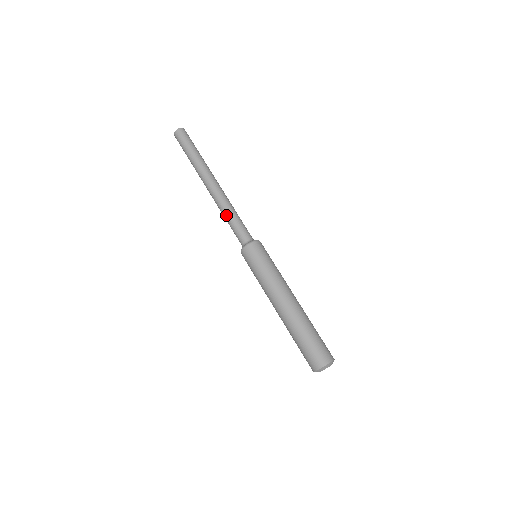
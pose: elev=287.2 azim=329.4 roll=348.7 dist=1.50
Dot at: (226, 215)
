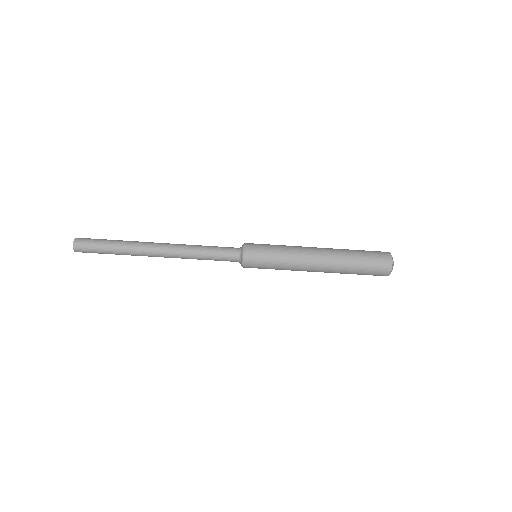
Dot at: (200, 259)
